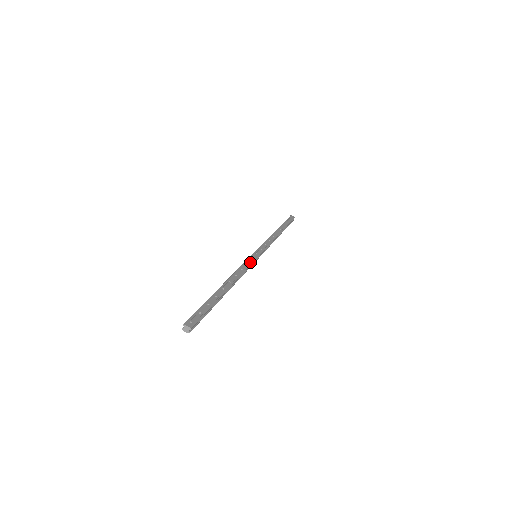
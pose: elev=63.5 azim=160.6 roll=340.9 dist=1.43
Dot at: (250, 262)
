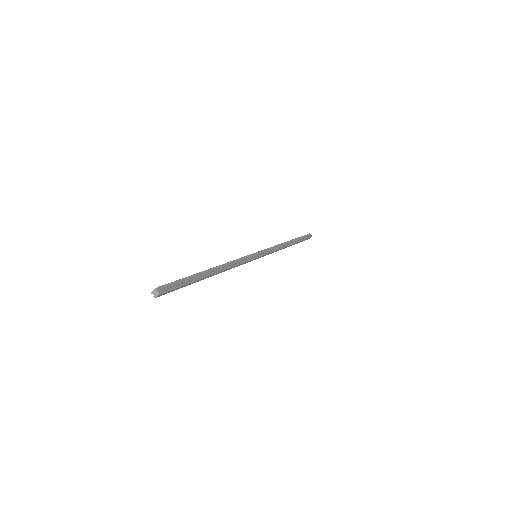
Dot at: (244, 257)
